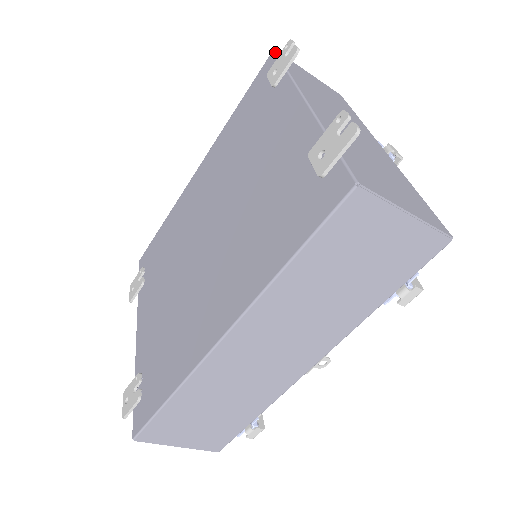
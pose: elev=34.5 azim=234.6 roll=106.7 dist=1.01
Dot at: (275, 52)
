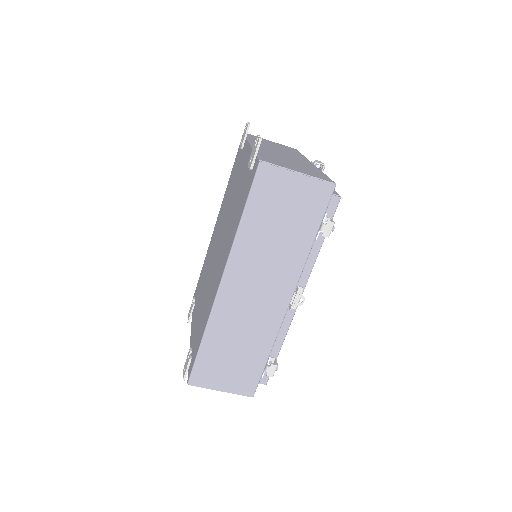
Dot at: occluded
